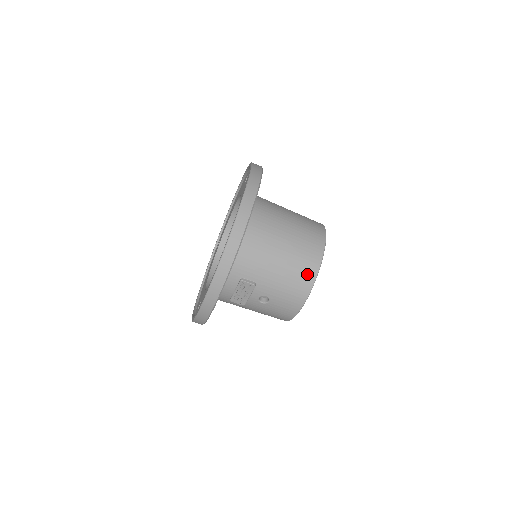
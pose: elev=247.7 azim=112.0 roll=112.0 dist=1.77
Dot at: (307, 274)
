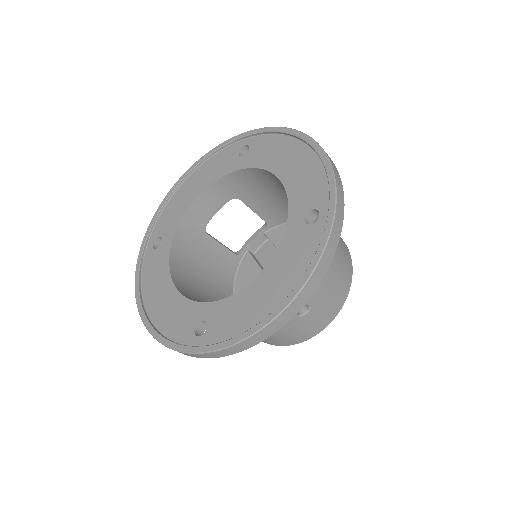
Dot at: (347, 275)
